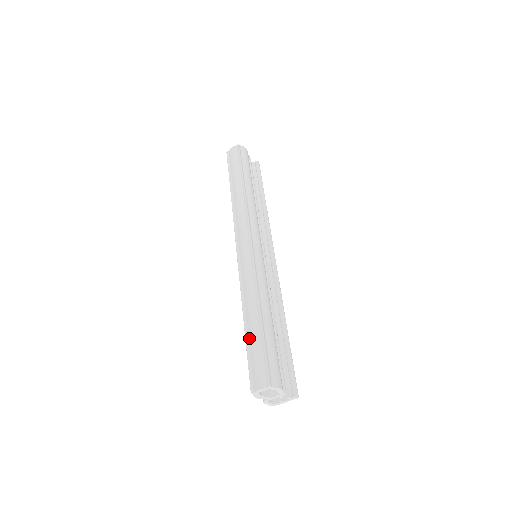
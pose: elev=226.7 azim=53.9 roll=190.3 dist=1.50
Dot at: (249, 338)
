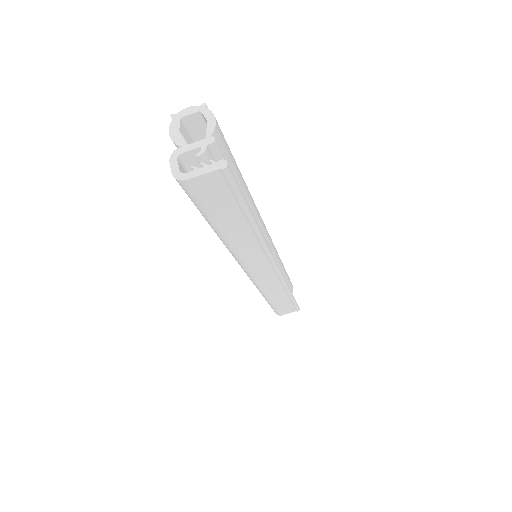
Dot at: occluded
